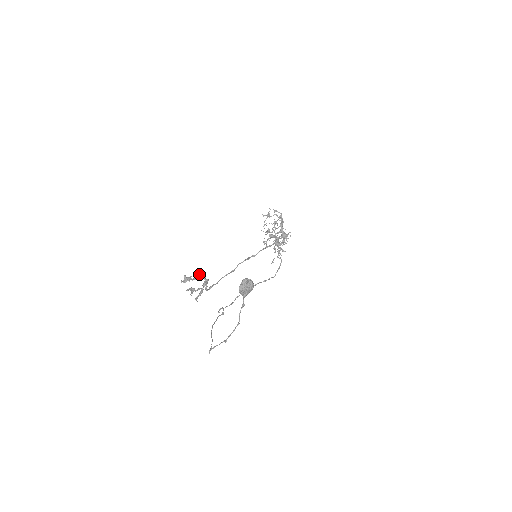
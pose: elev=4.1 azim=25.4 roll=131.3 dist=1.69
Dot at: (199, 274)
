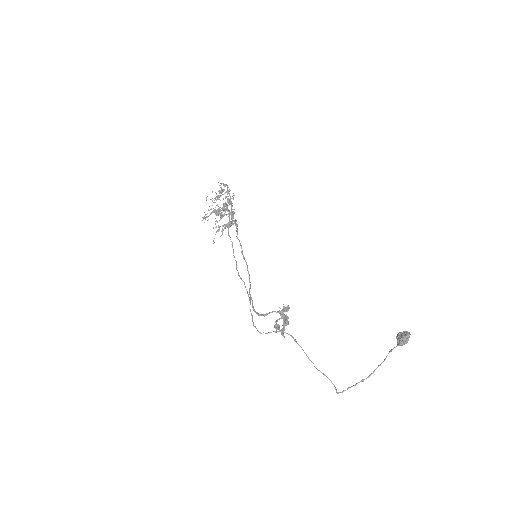
Dot at: occluded
